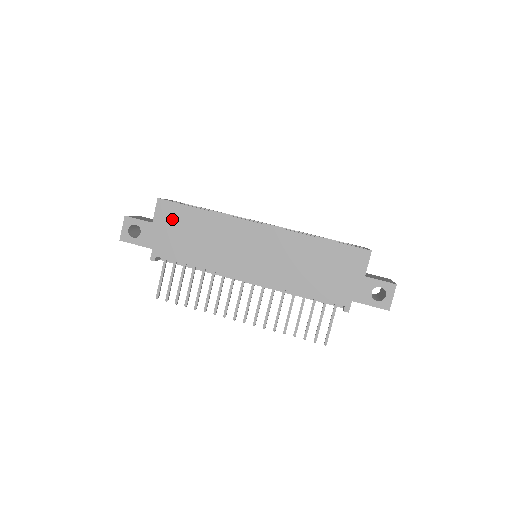
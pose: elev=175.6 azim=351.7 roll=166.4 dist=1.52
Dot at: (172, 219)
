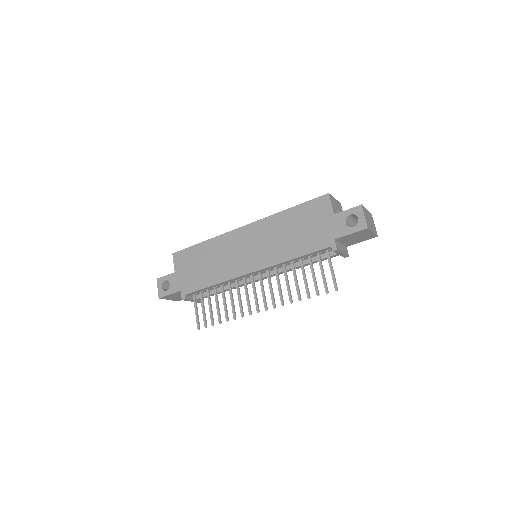
Dot at: (186, 262)
